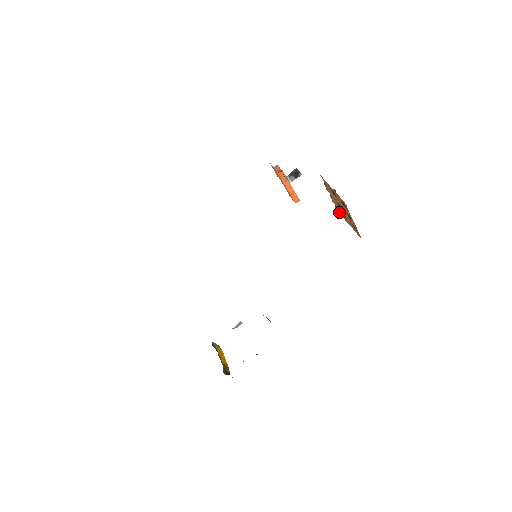
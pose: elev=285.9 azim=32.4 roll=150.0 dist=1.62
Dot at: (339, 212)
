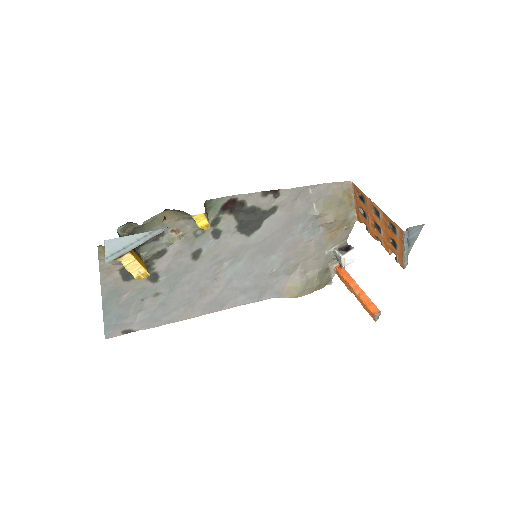
Dot at: (400, 260)
